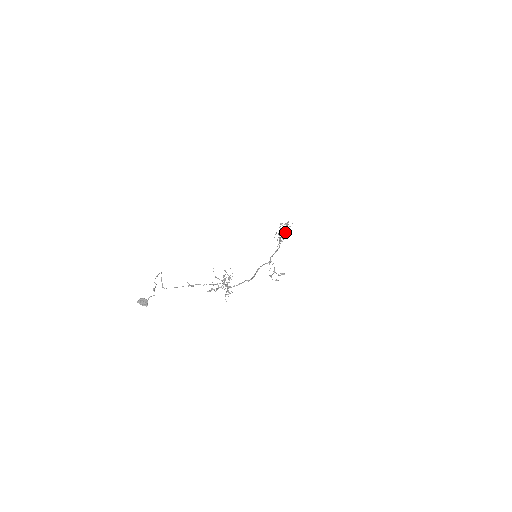
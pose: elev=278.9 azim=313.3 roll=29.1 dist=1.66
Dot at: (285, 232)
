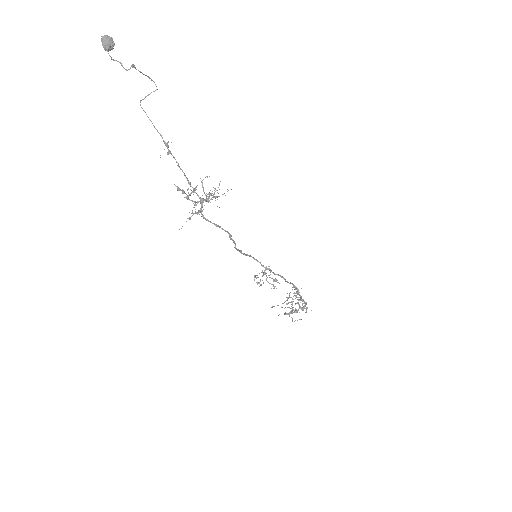
Dot at: occluded
